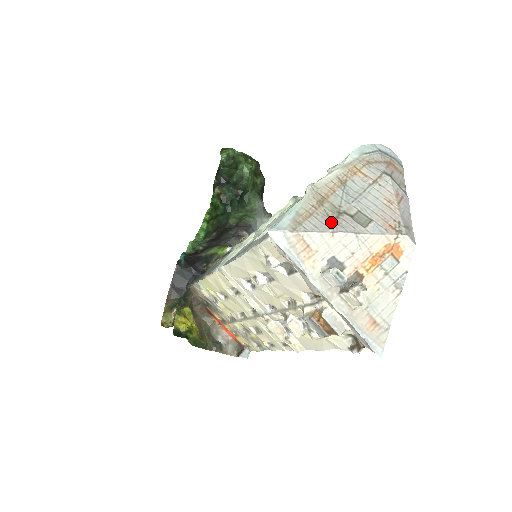
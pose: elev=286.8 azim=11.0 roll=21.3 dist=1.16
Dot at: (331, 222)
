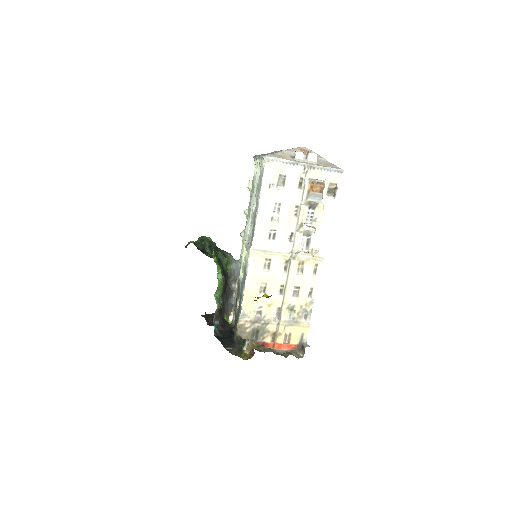
Dot at: (277, 152)
